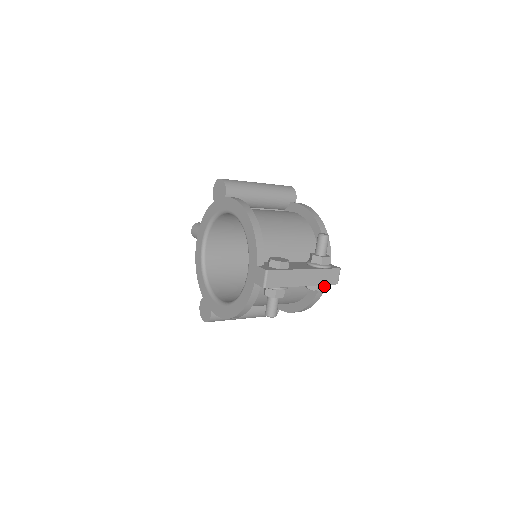
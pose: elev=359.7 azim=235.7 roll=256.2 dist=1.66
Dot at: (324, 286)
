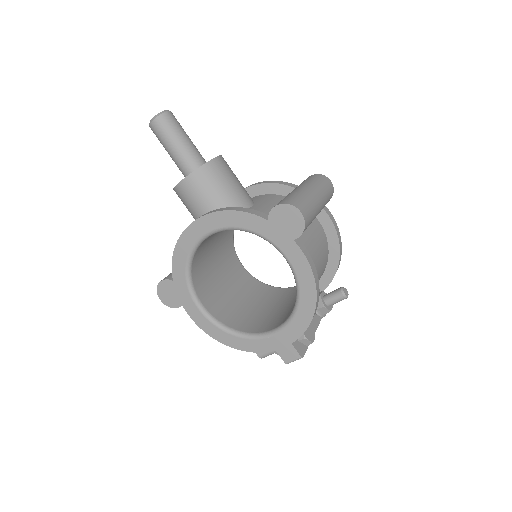
Dot at: occluded
